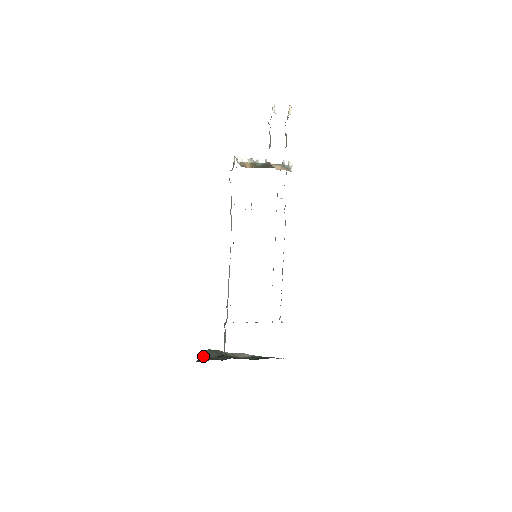
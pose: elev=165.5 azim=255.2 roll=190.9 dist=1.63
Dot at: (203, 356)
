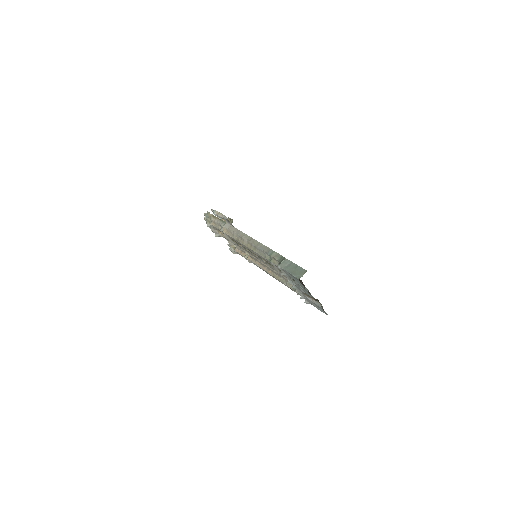
Dot at: occluded
